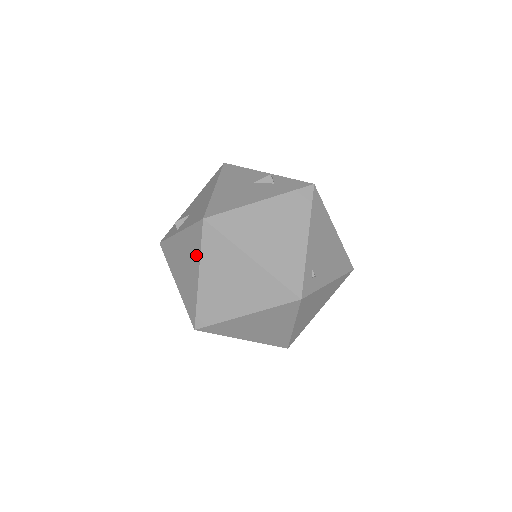
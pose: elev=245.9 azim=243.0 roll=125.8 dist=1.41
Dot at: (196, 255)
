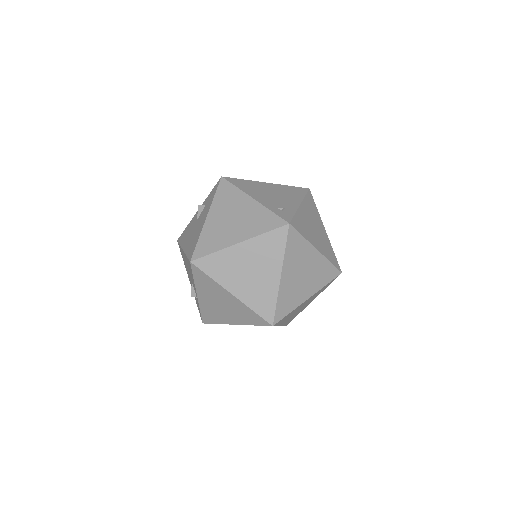
Dot at: (215, 286)
